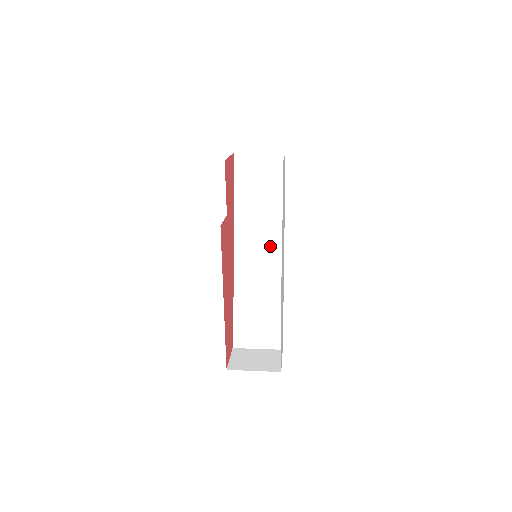
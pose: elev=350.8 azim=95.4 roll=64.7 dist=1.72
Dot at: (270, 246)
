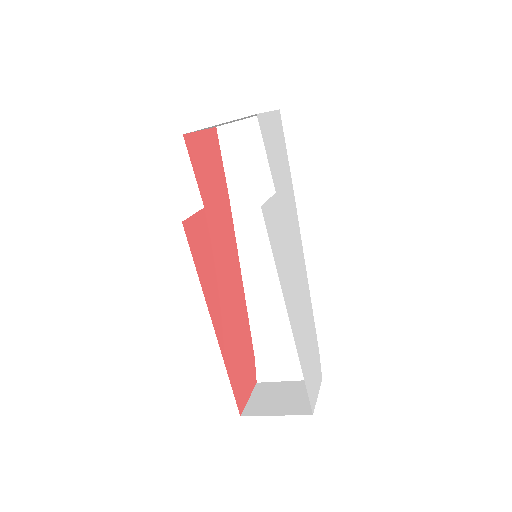
Dot at: occluded
